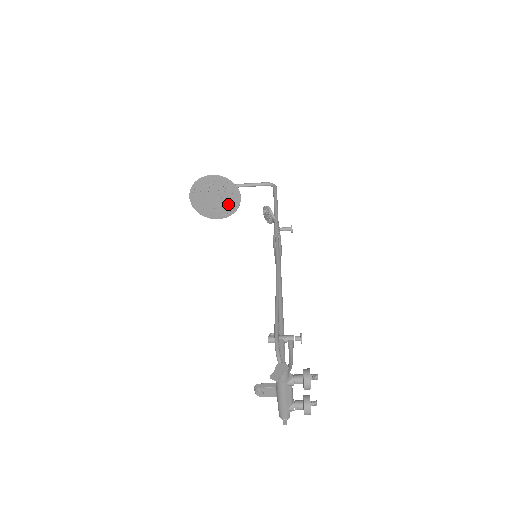
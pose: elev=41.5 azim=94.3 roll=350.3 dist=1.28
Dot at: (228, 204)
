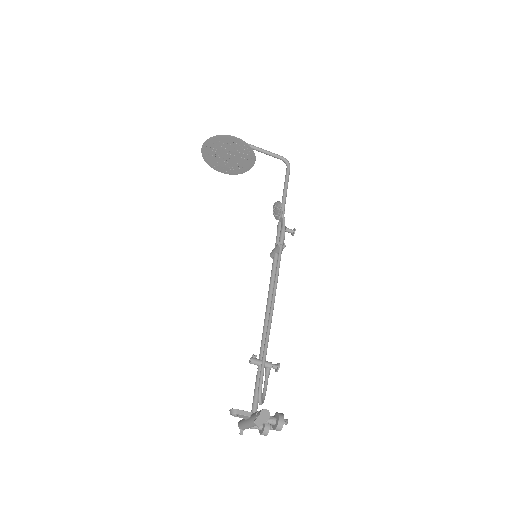
Dot at: (238, 165)
